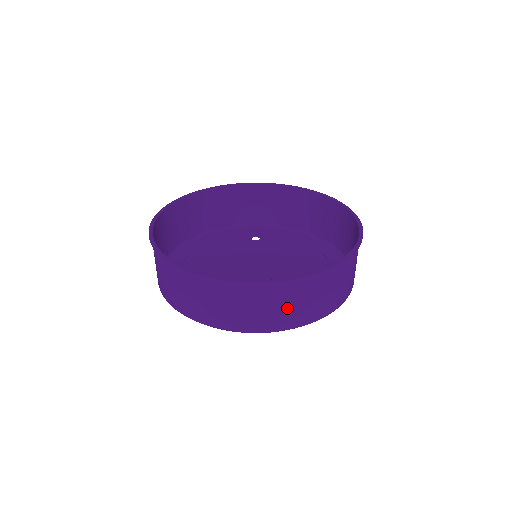
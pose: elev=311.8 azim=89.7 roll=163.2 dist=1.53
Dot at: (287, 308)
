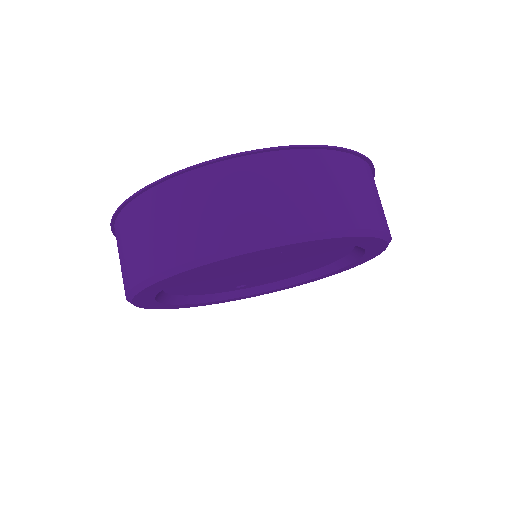
Dot at: (337, 193)
